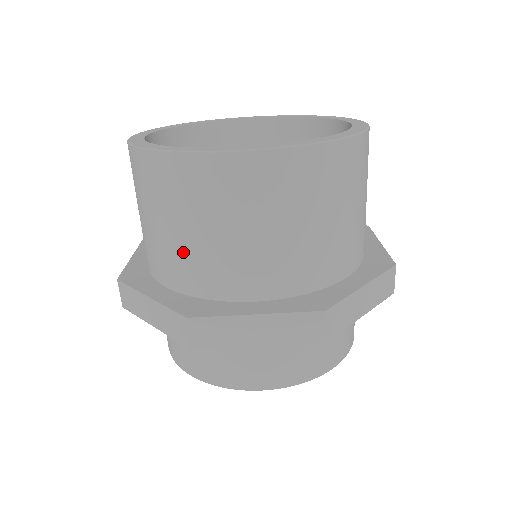
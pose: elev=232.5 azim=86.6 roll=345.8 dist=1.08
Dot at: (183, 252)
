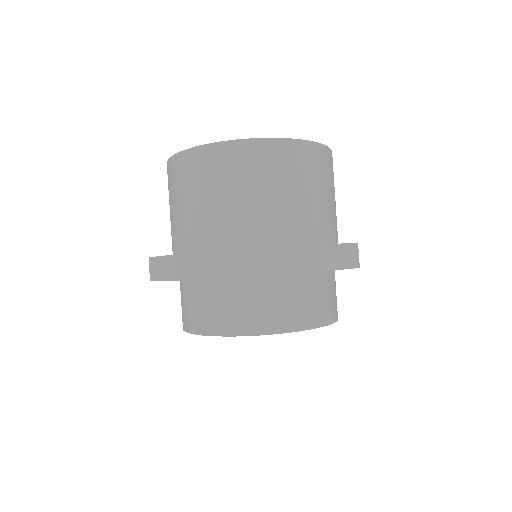
Dot at: (194, 218)
